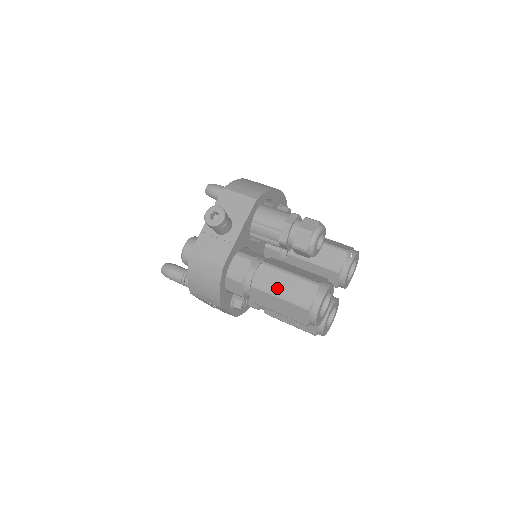
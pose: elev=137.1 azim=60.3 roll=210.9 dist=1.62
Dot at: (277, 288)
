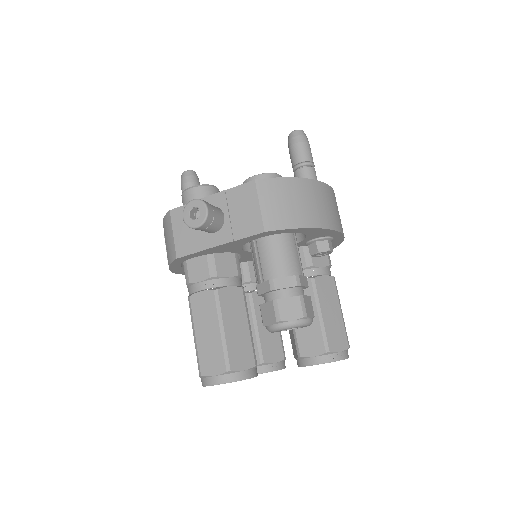
Dot at: (200, 327)
